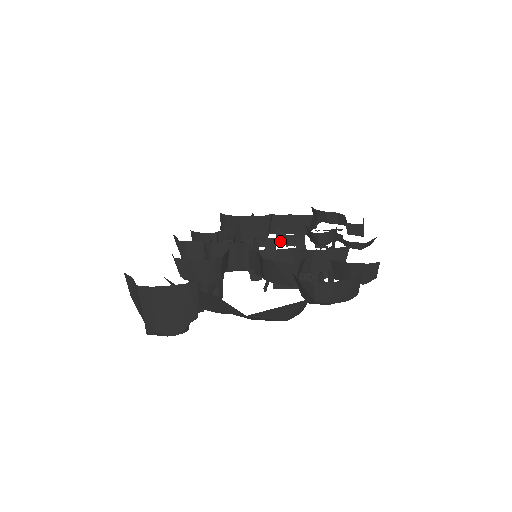
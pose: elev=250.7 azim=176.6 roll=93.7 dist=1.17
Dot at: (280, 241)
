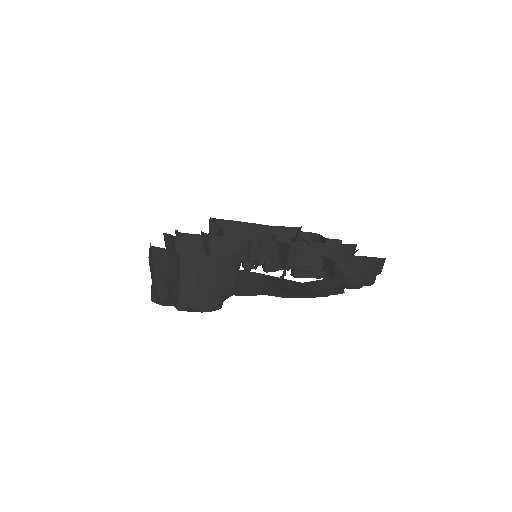
Dot at: occluded
